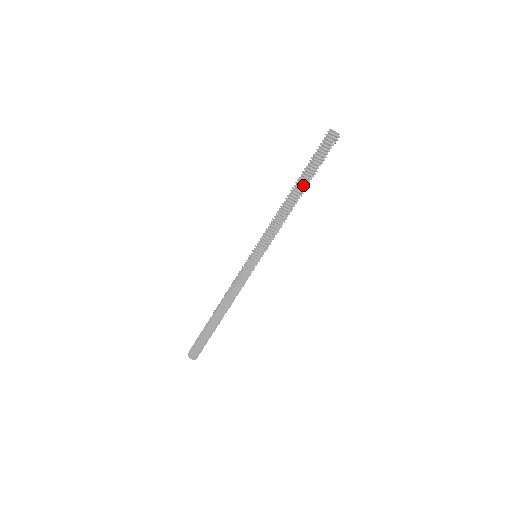
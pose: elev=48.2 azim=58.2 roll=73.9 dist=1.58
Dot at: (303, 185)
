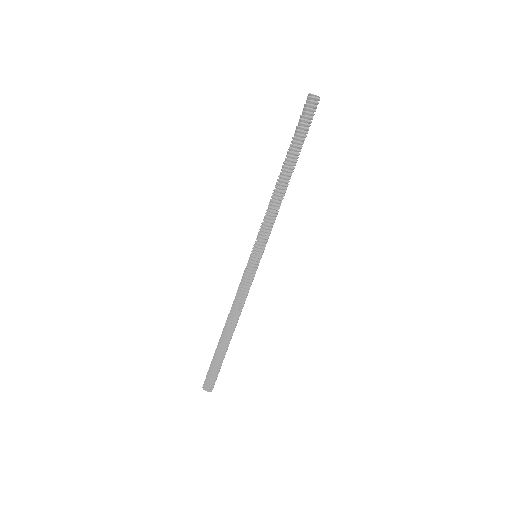
Dot at: (290, 162)
